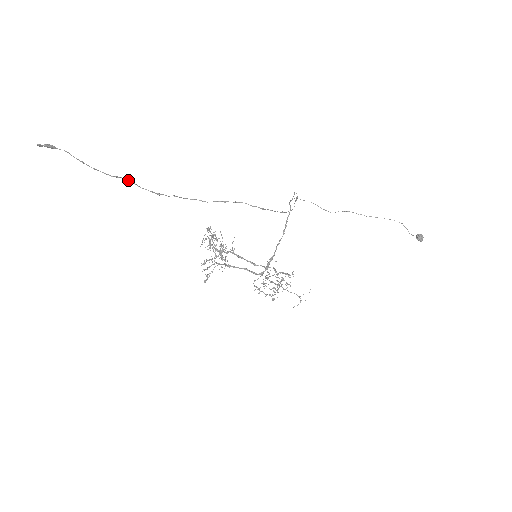
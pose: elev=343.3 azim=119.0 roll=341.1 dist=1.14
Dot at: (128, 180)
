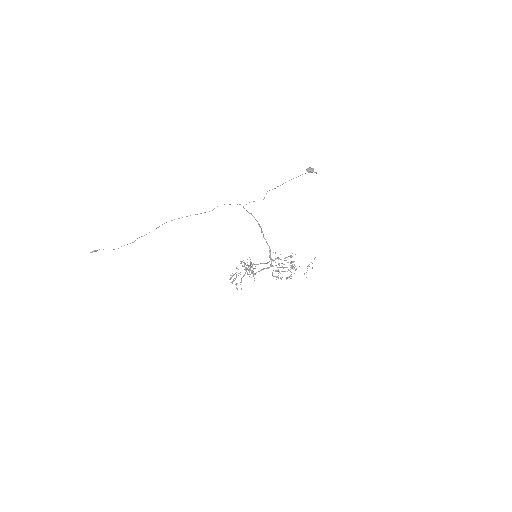
Dot at: (124, 245)
